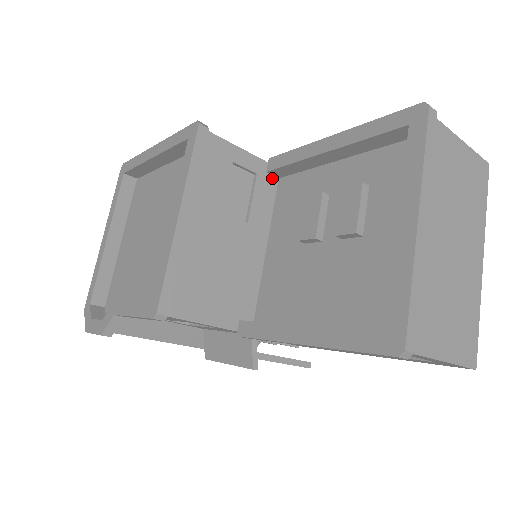
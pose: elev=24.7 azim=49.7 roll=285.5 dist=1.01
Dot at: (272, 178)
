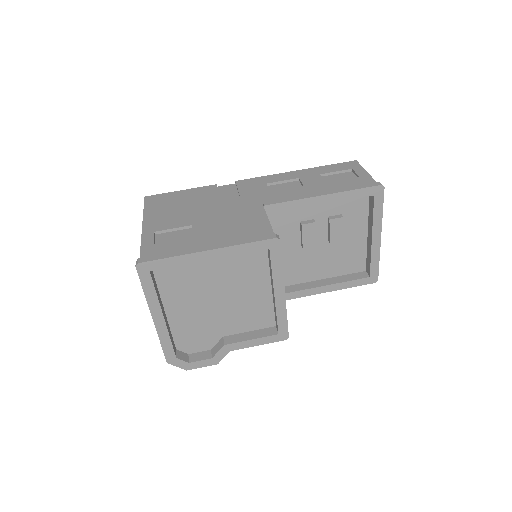
Dot at: occluded
